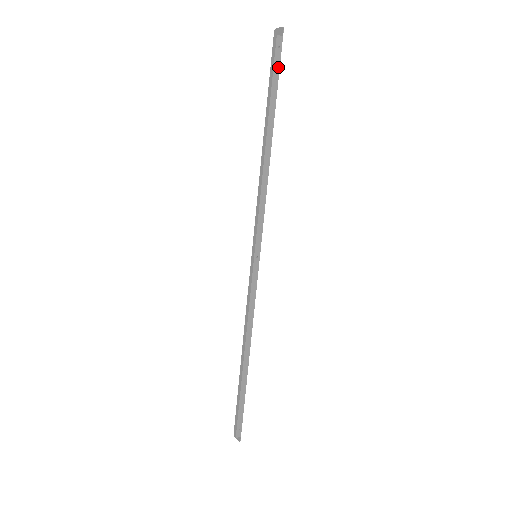
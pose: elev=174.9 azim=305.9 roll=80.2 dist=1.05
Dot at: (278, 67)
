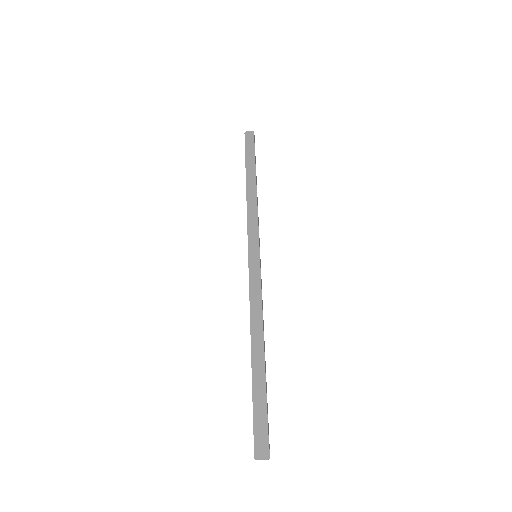
Dot at: occluded
